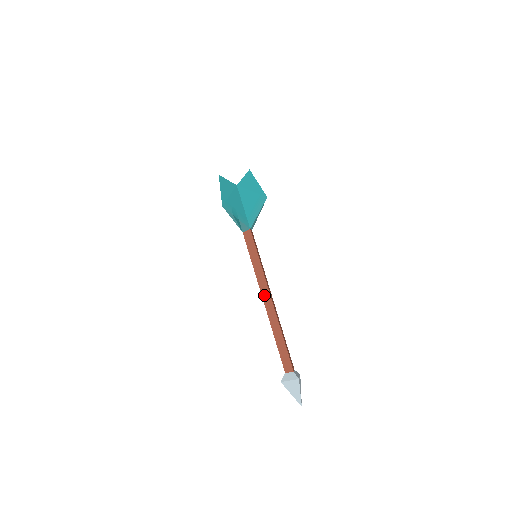
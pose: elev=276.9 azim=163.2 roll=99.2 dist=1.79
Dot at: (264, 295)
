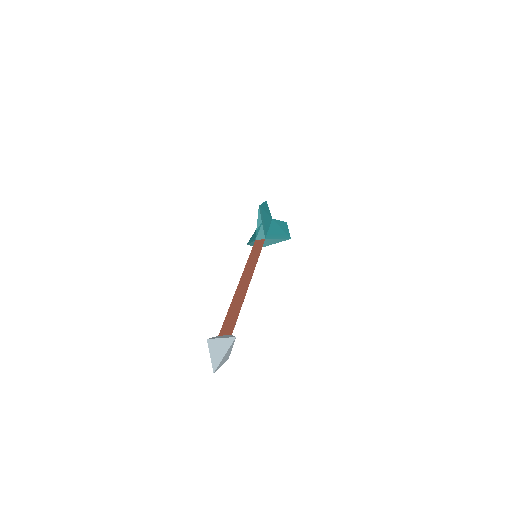
Dot at: (244, 276)
